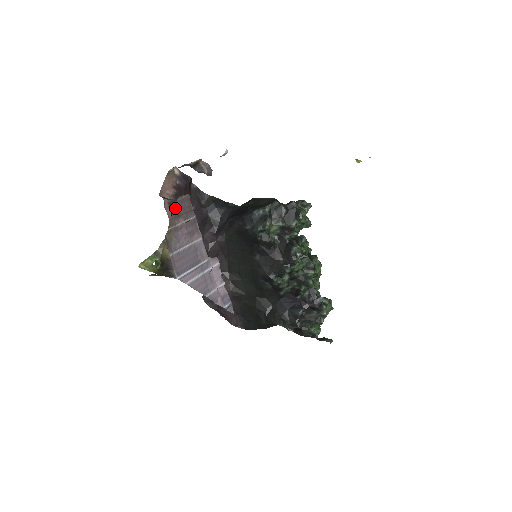
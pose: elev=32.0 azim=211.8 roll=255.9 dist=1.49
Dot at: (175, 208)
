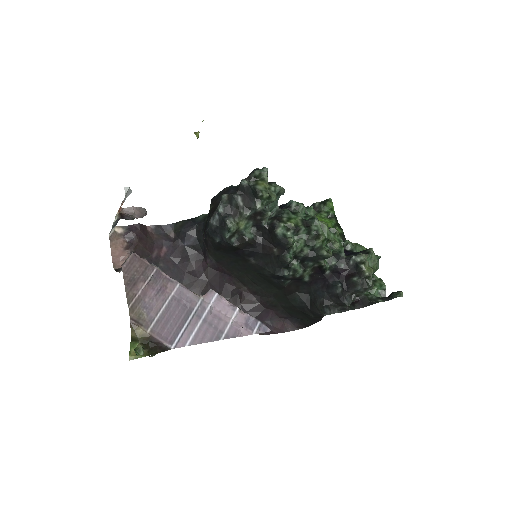
Dot at: (125, 279)
